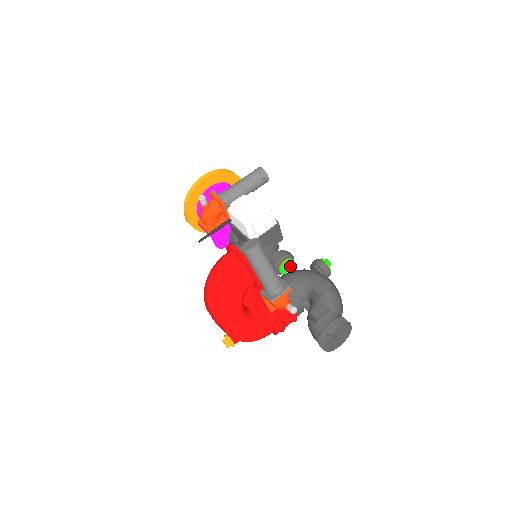
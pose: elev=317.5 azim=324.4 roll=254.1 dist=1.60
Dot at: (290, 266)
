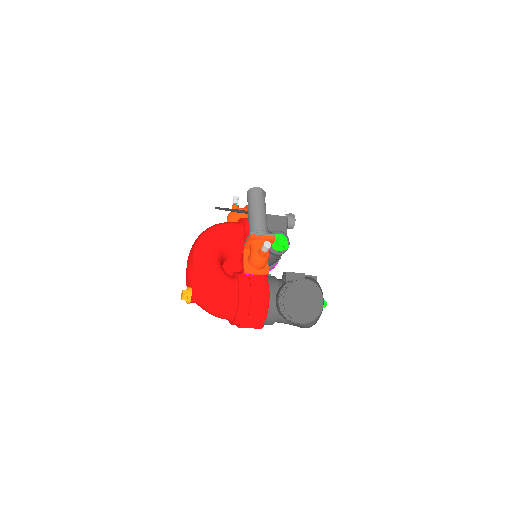
Dot at: (282, 238)
